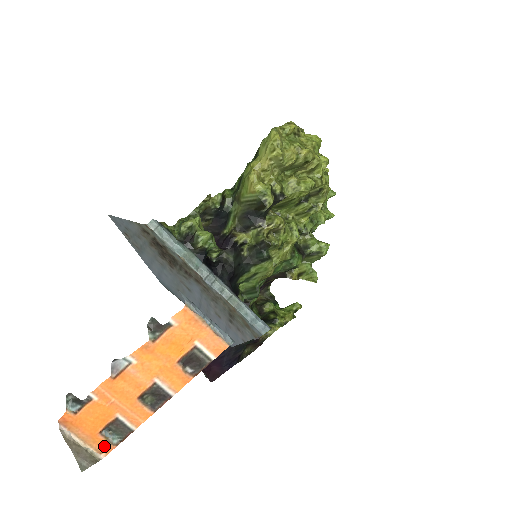
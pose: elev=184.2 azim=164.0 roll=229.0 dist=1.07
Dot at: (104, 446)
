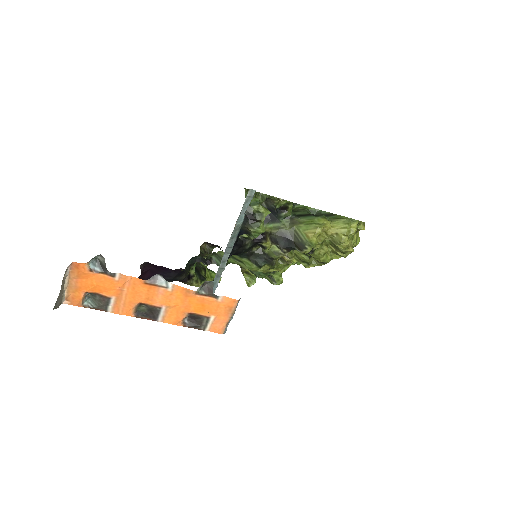
Dot at: (76, 300)
